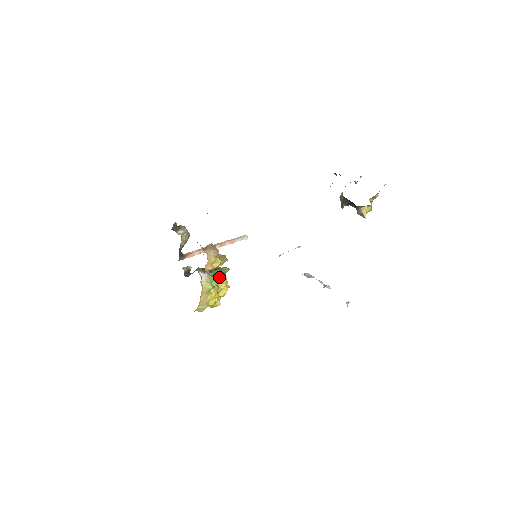
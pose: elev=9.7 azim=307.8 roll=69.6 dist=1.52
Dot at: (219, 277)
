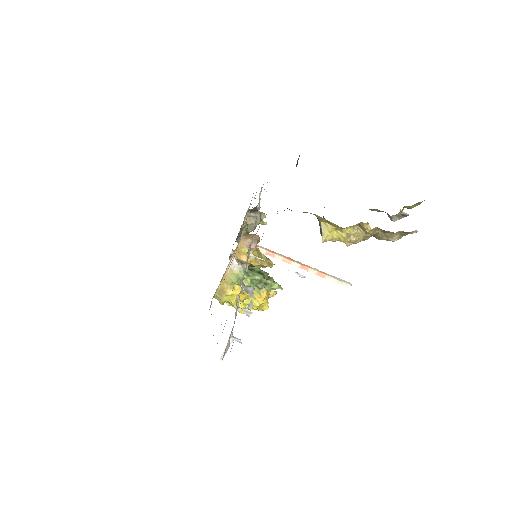
Dot at: (255, 281)
